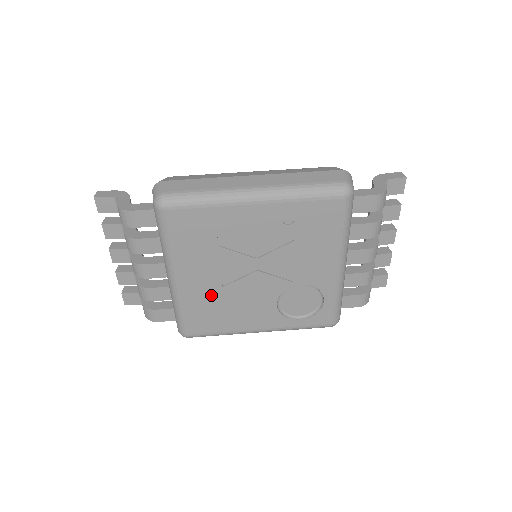
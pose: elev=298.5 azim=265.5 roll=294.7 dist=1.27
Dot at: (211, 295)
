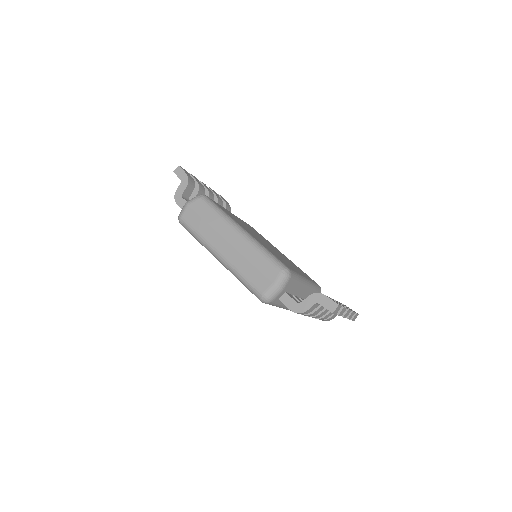
Dot at: occluded
